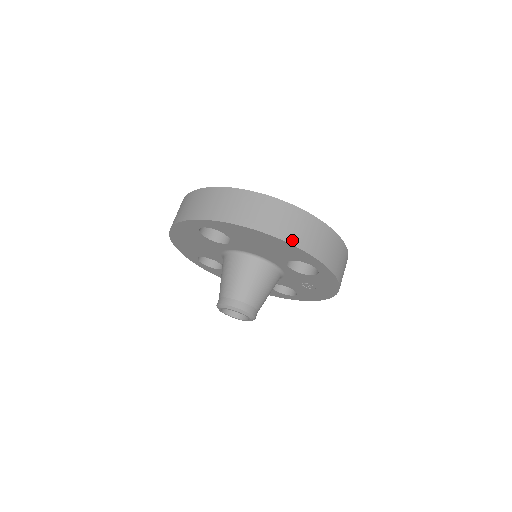
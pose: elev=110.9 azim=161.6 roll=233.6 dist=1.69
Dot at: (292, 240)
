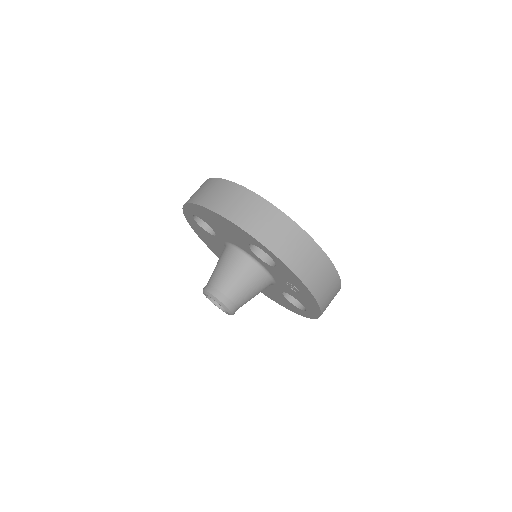
Dot at: (228, 215)
